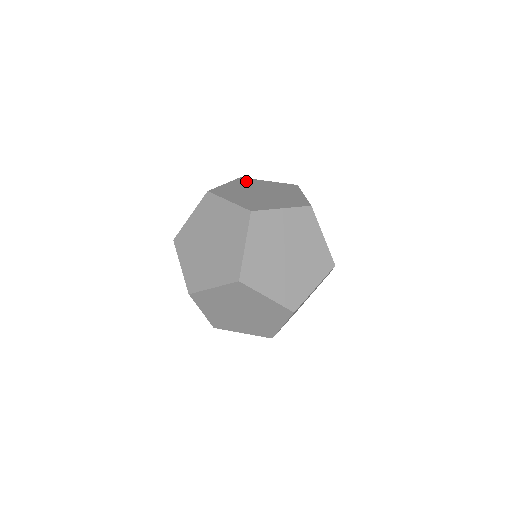
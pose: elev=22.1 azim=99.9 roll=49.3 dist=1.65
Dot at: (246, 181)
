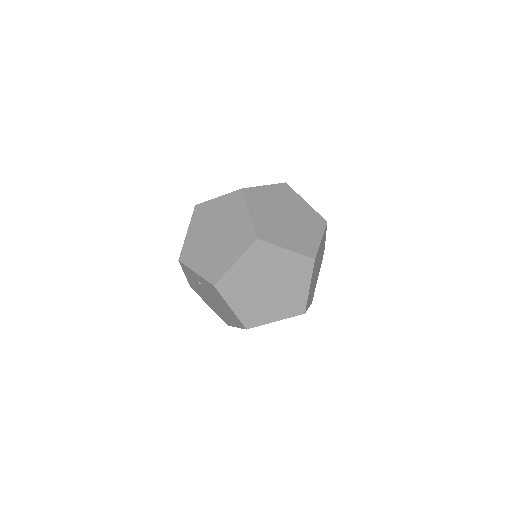
Dot at: (255, 196)
